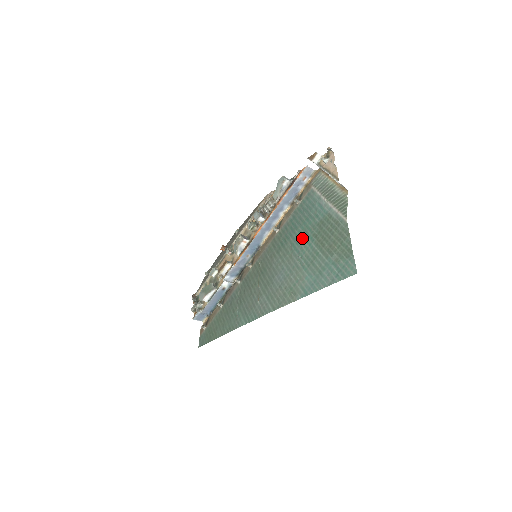
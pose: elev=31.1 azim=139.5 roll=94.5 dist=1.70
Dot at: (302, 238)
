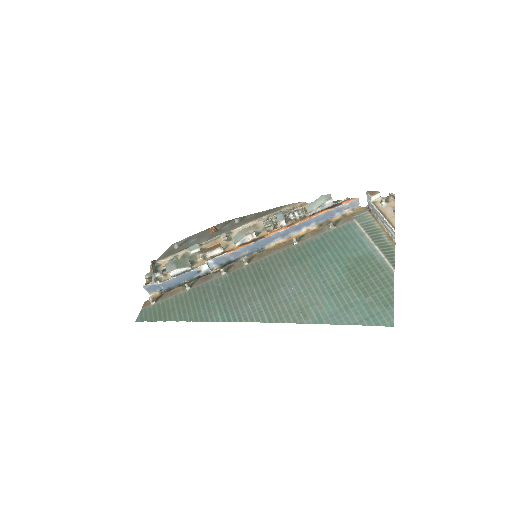
Dot at: (330, 264)
